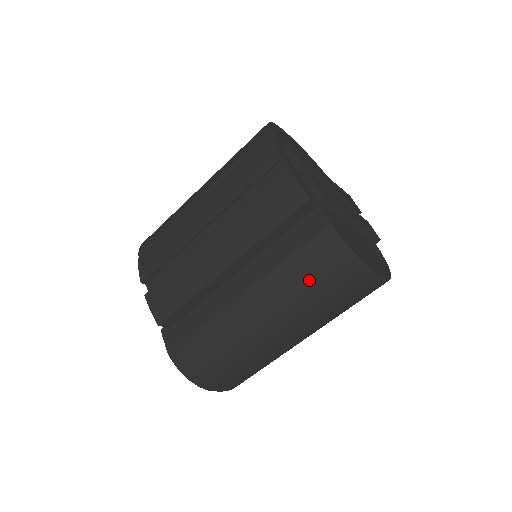
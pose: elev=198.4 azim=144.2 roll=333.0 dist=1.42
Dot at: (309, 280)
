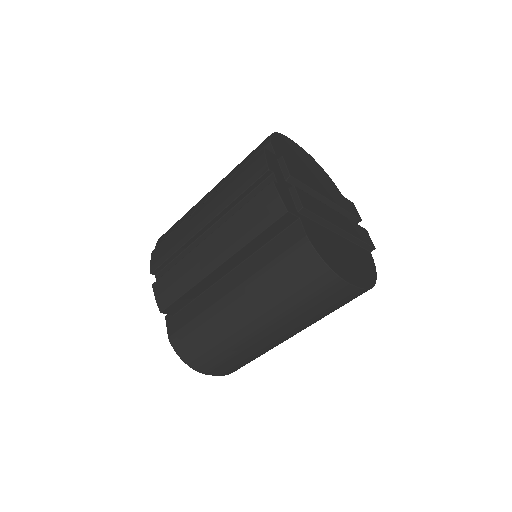
Dot at: (286, 285)
